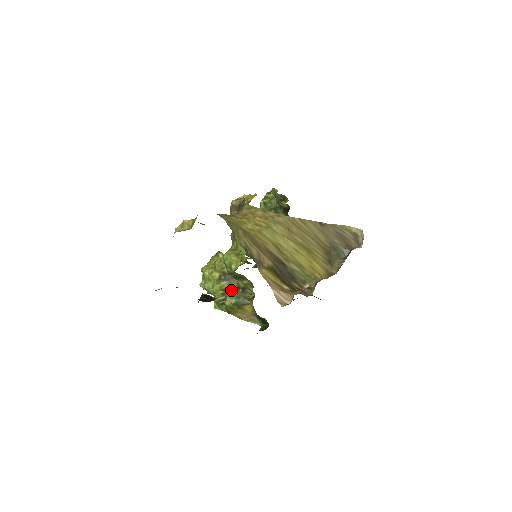
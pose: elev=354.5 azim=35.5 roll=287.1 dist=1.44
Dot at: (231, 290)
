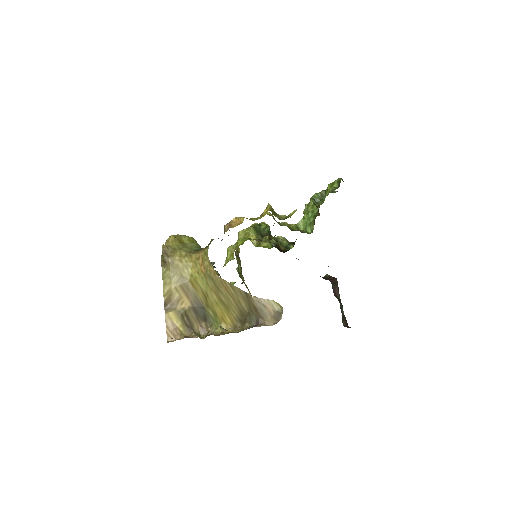
Dot at: (239, 264)
